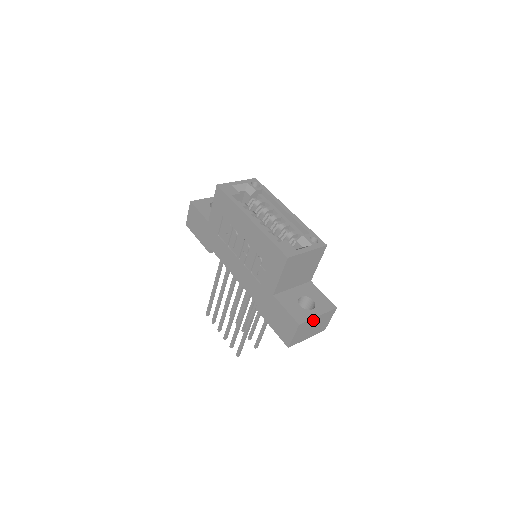
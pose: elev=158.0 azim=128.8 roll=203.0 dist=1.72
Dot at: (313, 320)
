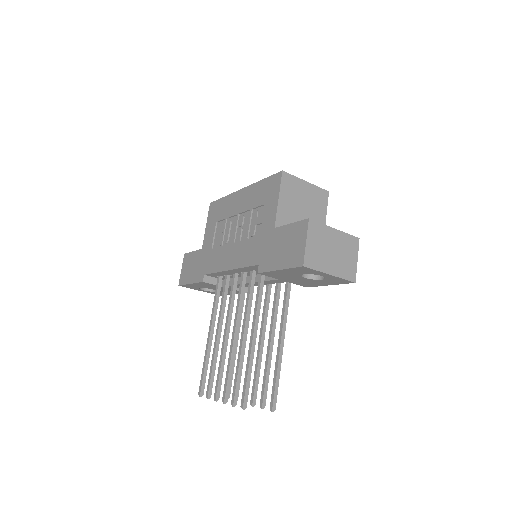
Dot at: (329, 231)
